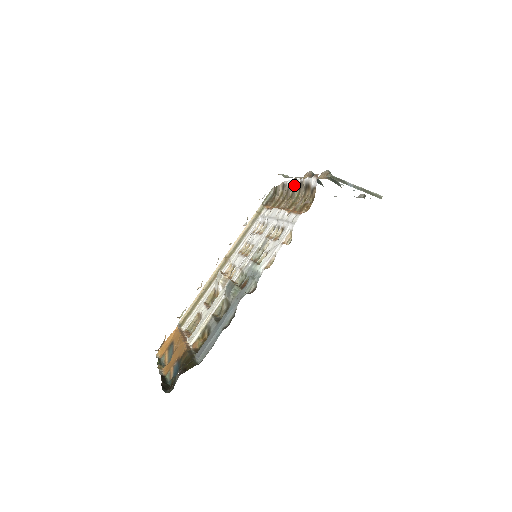
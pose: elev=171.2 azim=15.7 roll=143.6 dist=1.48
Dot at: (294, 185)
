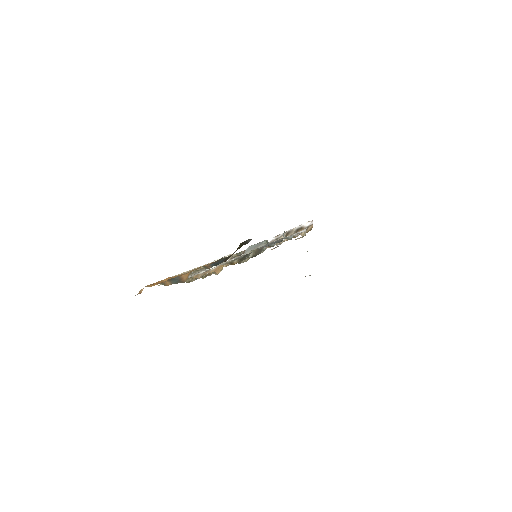
Dot at: (277, 238)
